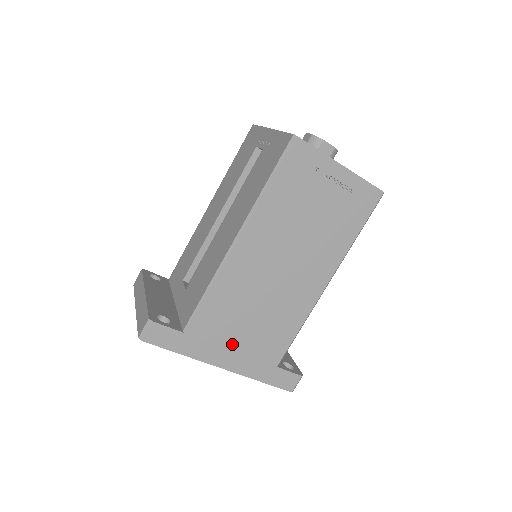
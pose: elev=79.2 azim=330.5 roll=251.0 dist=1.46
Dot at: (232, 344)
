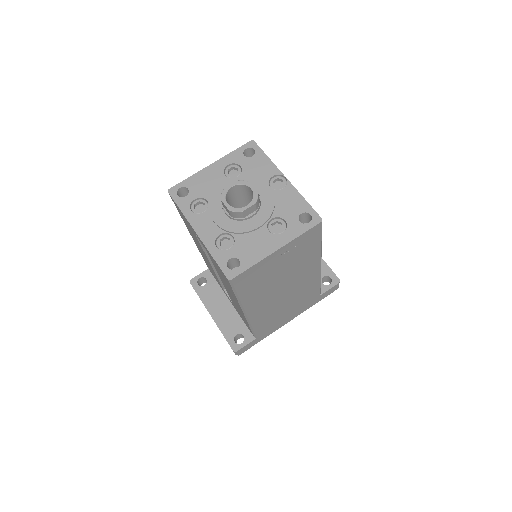
Dot at: (286, 317)
